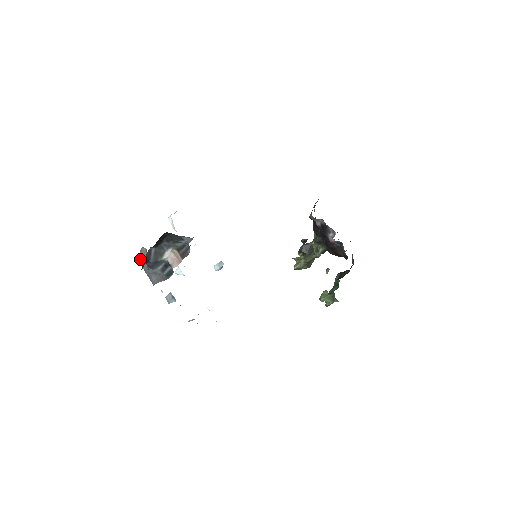
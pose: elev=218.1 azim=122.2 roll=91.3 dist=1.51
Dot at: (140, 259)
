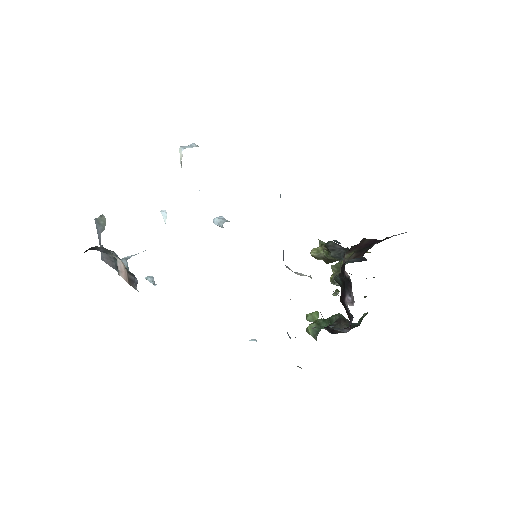
Dot at: (97, 223)
